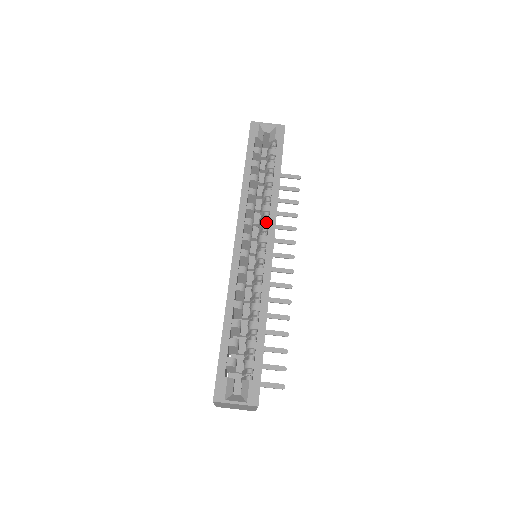
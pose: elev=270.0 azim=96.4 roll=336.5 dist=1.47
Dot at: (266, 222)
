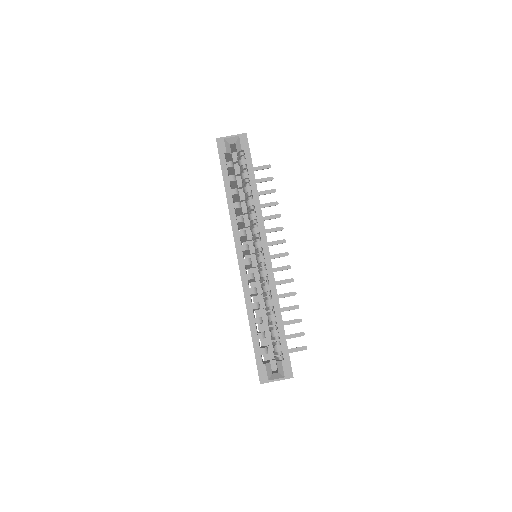
Dot at: (257, 230)
